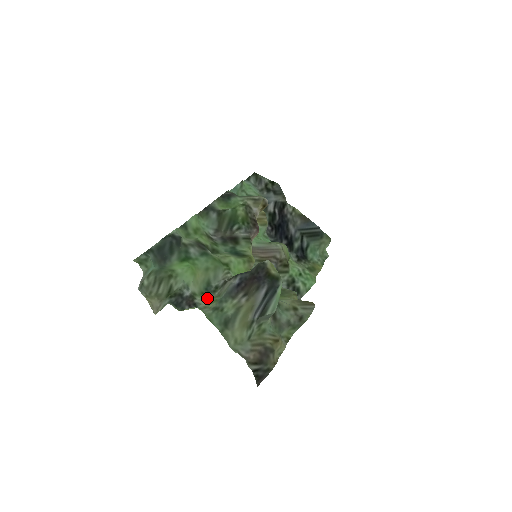
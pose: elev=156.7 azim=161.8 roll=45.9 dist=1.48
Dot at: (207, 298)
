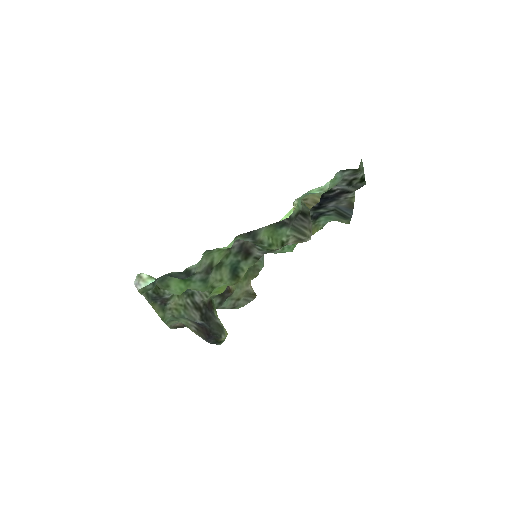
Dot at: (179, 299)
